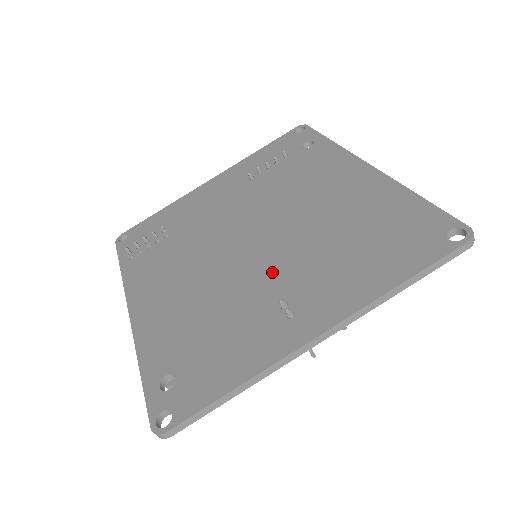
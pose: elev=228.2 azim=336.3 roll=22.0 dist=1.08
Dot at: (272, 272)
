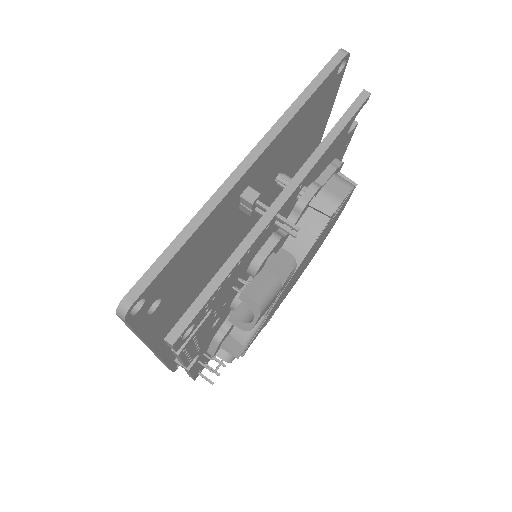
Dot at: occluded
